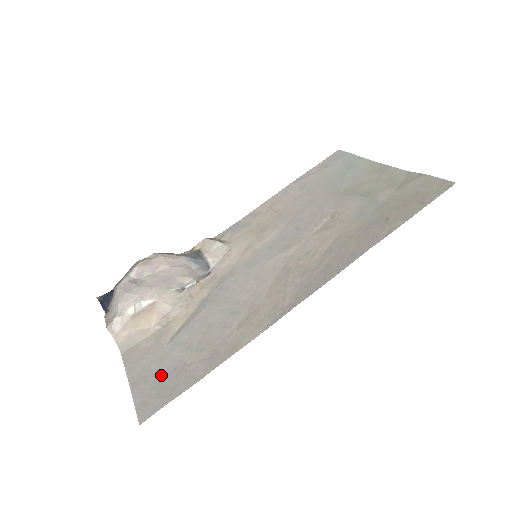
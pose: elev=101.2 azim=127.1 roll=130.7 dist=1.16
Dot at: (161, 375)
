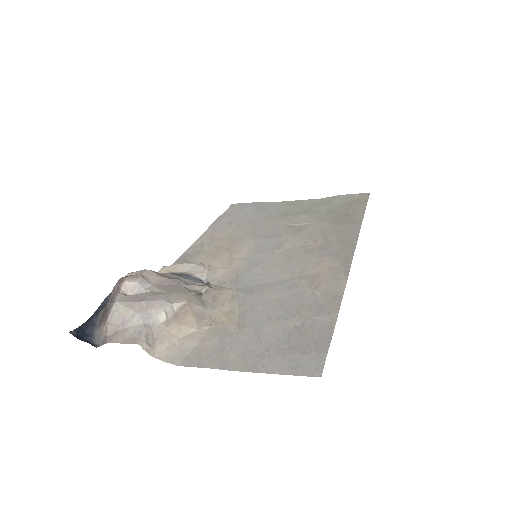
Dot at: (279, 344)
